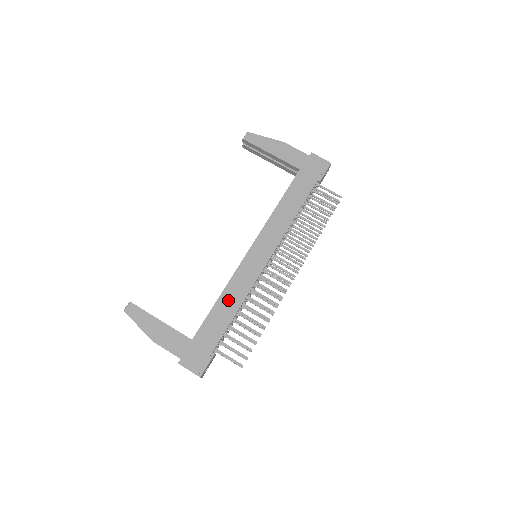
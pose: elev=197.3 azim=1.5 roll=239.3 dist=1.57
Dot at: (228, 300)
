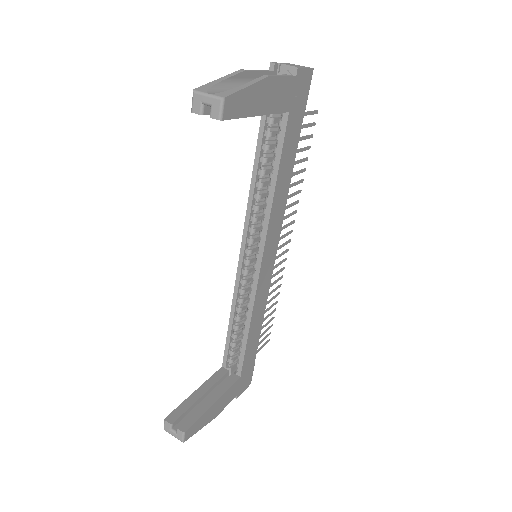
Dot at: (256, 322)
